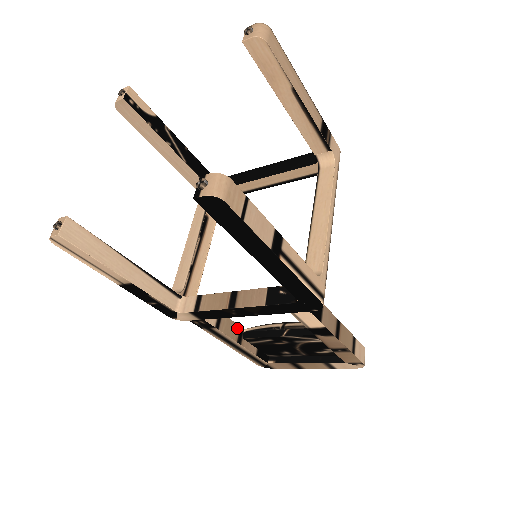
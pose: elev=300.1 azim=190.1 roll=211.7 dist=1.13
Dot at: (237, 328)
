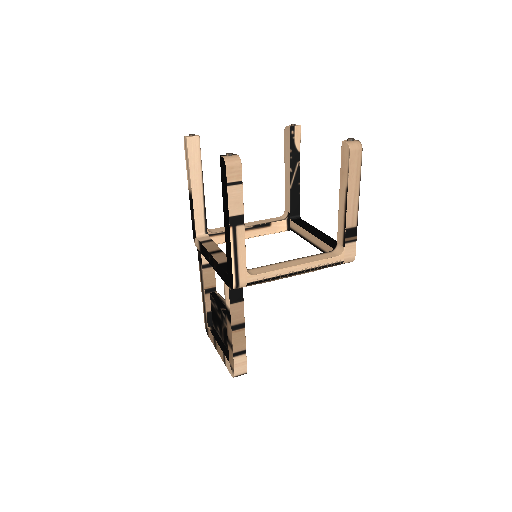
Dot at: (213, 285)
